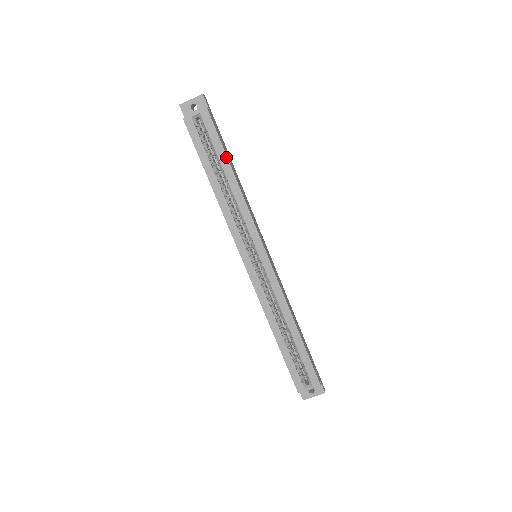
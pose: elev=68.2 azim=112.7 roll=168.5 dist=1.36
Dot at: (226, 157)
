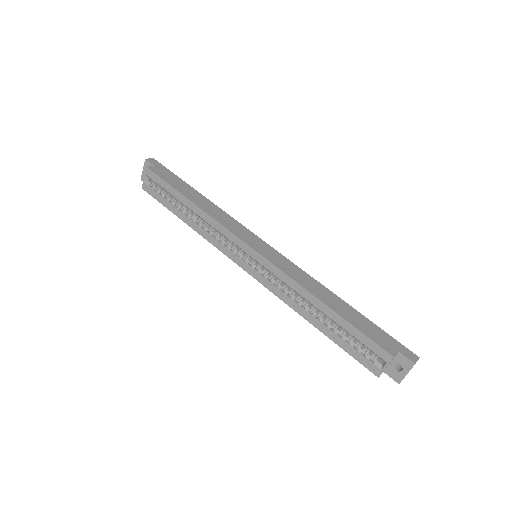
Dot at: (177, 192)
